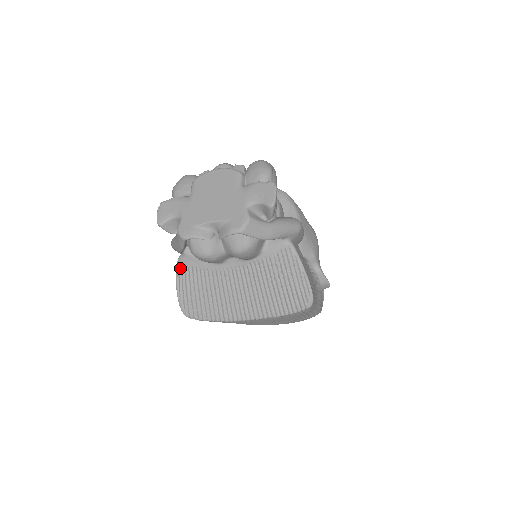
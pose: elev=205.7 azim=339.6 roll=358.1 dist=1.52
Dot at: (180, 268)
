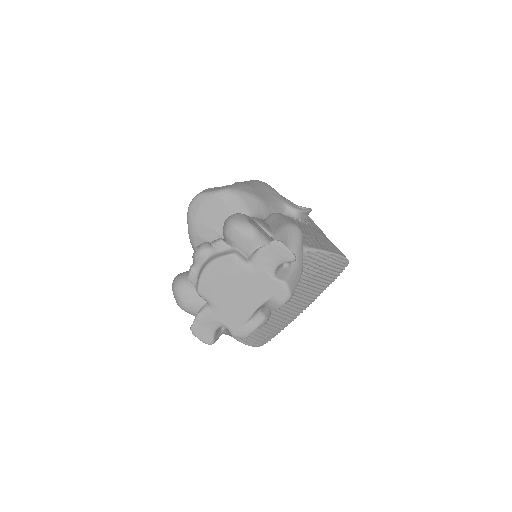
Dot at: occluded
